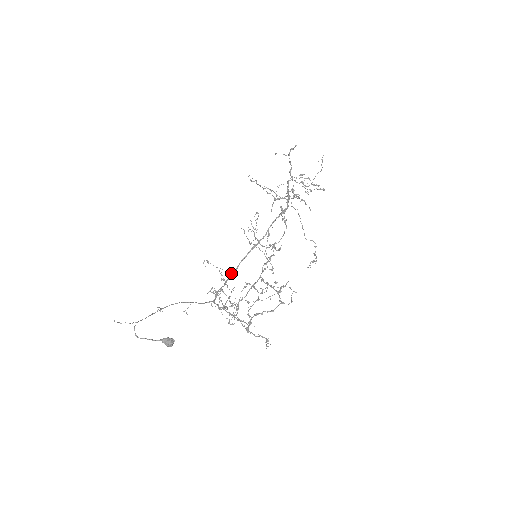
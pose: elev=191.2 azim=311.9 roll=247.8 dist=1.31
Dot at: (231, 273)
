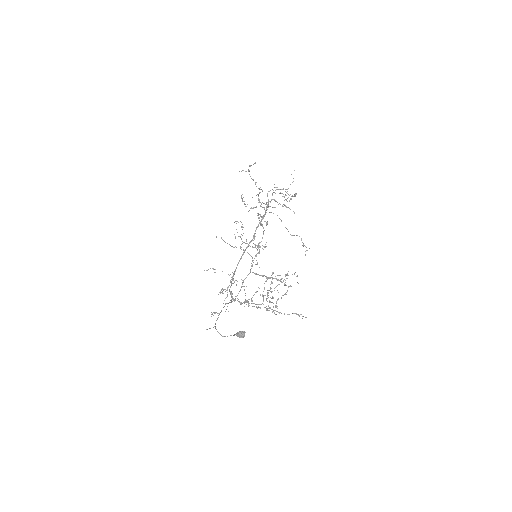
Dot at: (233, 274)
